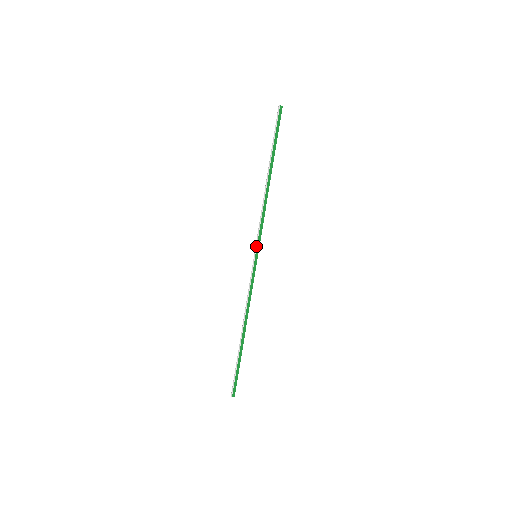
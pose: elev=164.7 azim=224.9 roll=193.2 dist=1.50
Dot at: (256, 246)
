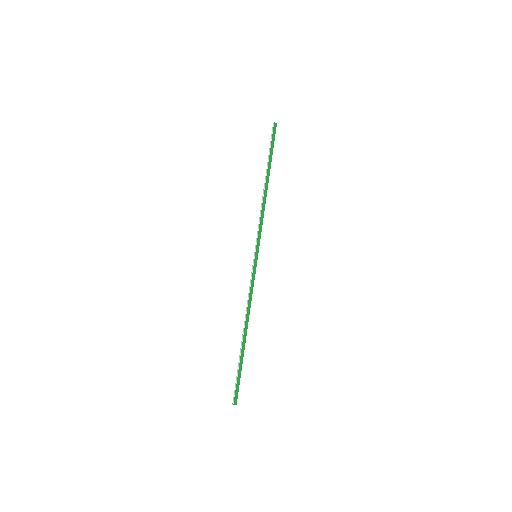
Dot at: (256, 246)
